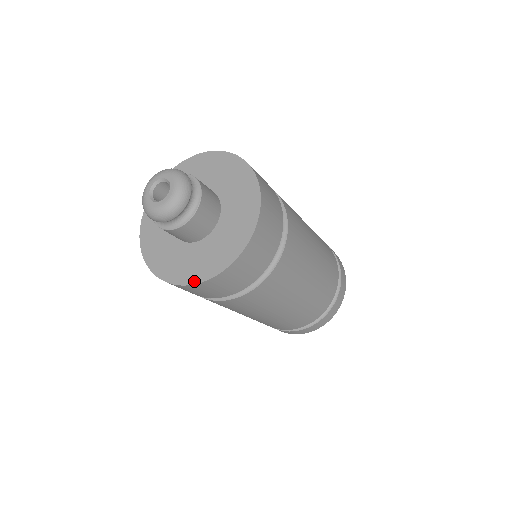
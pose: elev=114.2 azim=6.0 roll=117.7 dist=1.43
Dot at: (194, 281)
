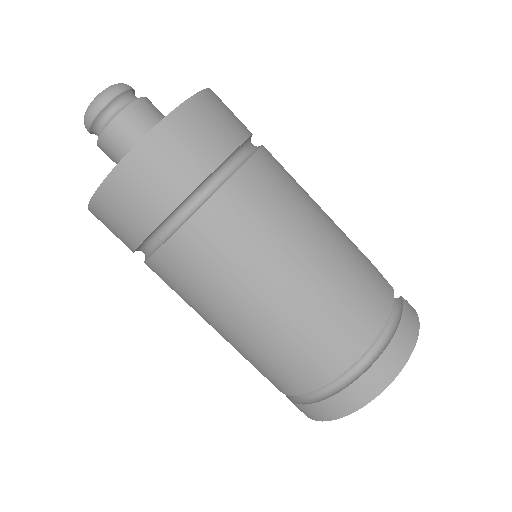
Dot at: occluded
